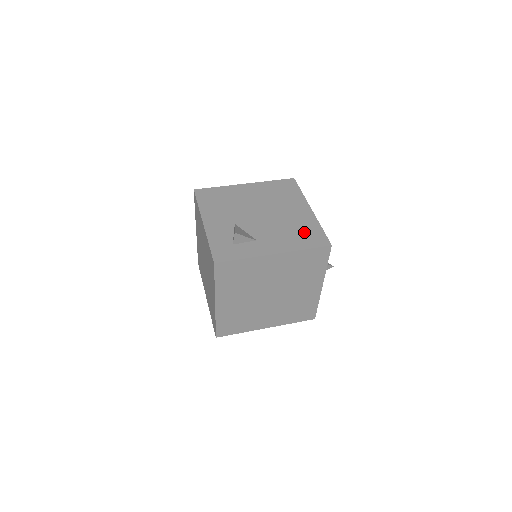
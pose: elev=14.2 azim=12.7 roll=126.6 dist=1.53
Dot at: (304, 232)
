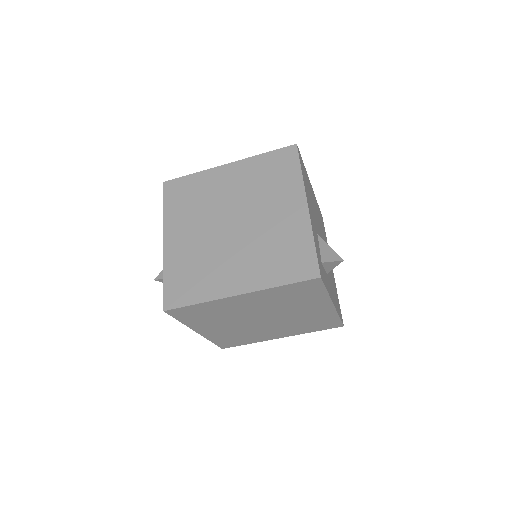
Dot at: occluded
